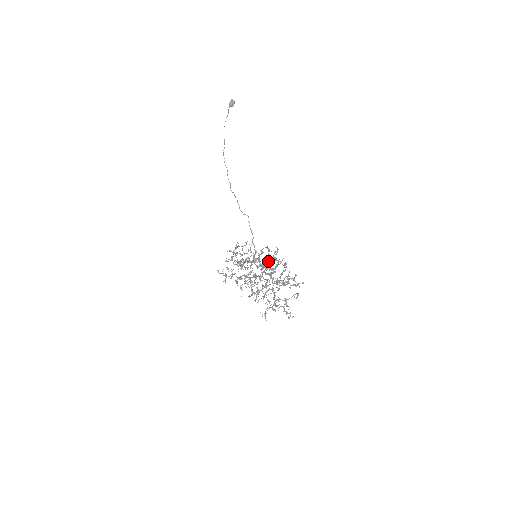
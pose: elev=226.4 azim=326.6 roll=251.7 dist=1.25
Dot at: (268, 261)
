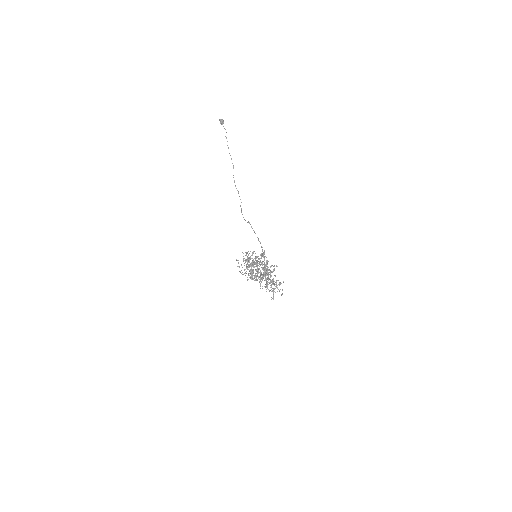
Dot at: (261, 257)
